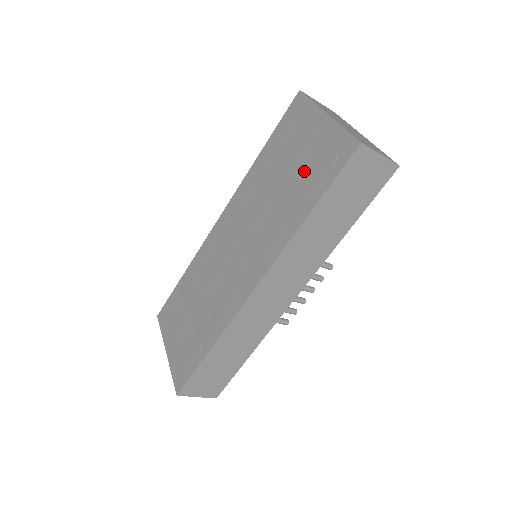
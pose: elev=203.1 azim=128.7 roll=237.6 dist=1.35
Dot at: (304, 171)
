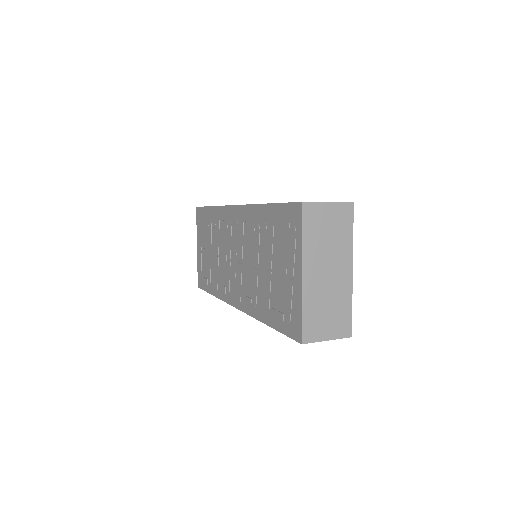
Dot at: (275, 289)
